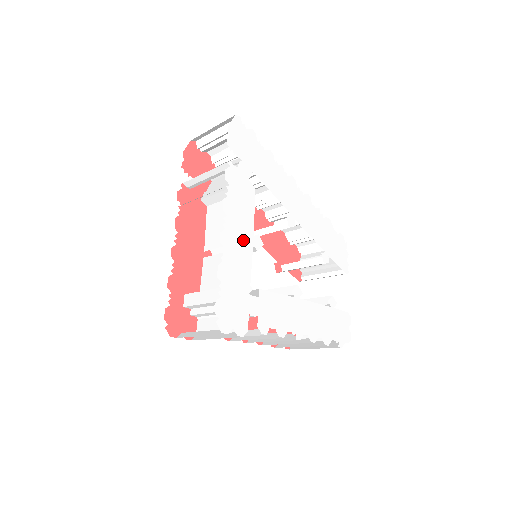
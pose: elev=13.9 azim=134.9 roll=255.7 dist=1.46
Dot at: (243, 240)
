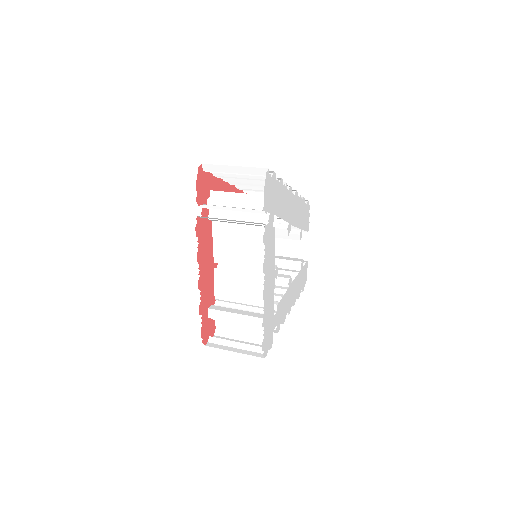
Dot at: (271, 281)
